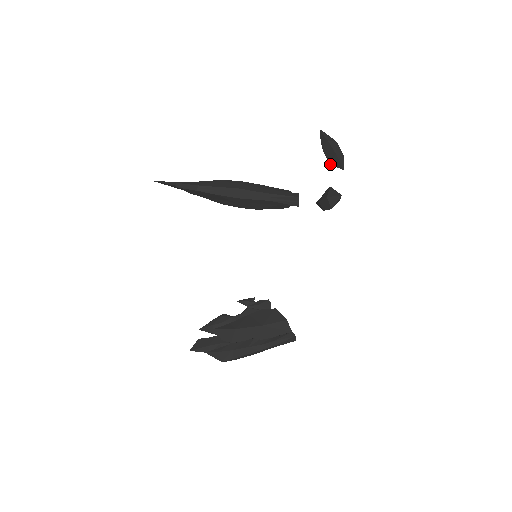
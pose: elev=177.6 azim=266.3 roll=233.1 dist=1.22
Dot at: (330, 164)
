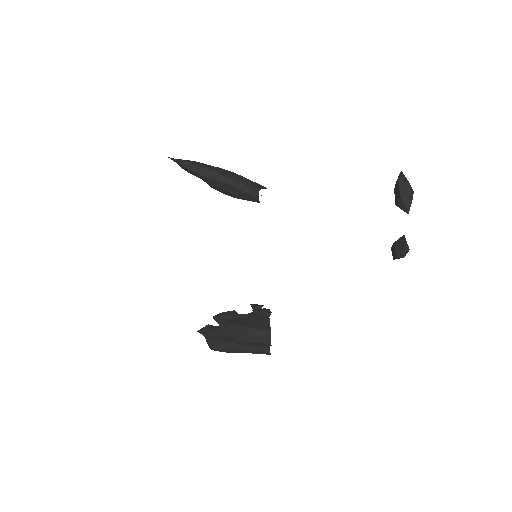
Dot at: (396, 205)
